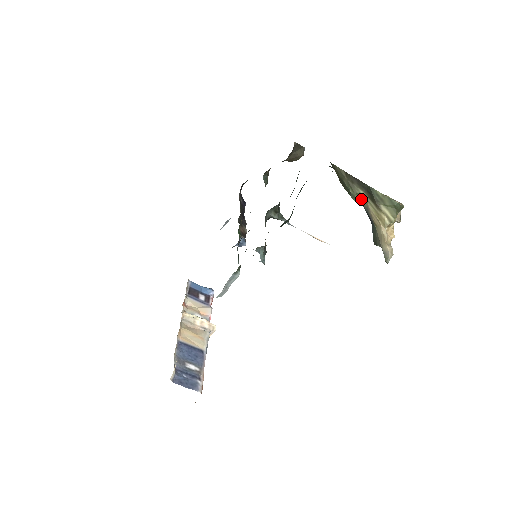
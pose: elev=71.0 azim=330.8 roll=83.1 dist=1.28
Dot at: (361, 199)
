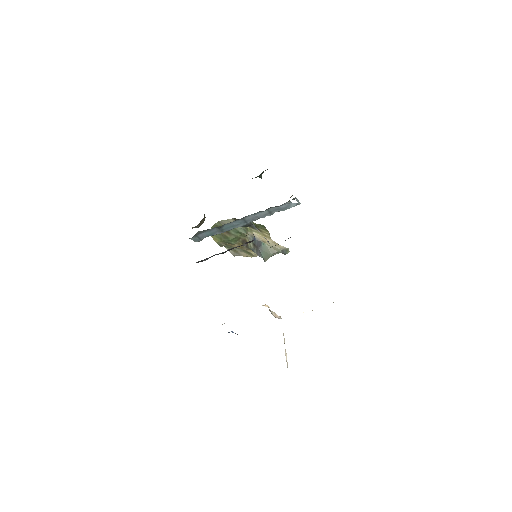
Dot at: (248, 232)
